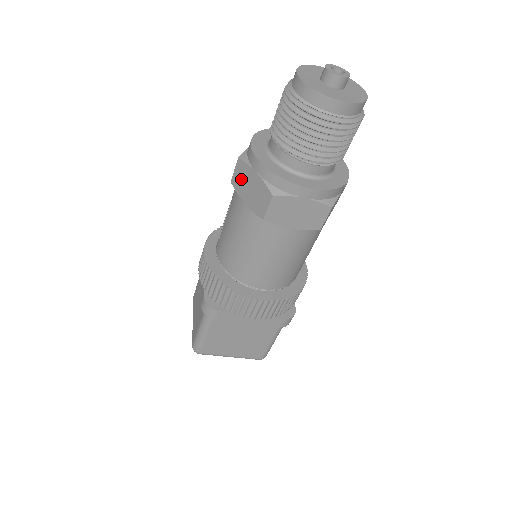
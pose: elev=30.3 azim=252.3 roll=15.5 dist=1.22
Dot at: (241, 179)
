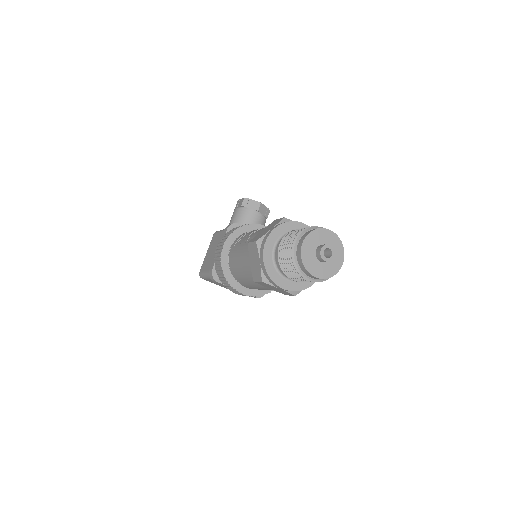
Dot at: (253, 251)
